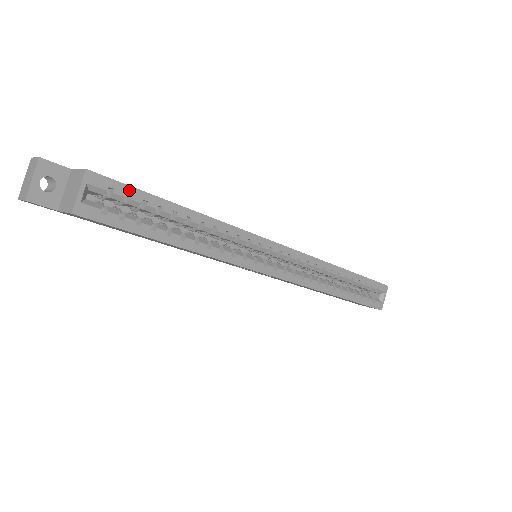
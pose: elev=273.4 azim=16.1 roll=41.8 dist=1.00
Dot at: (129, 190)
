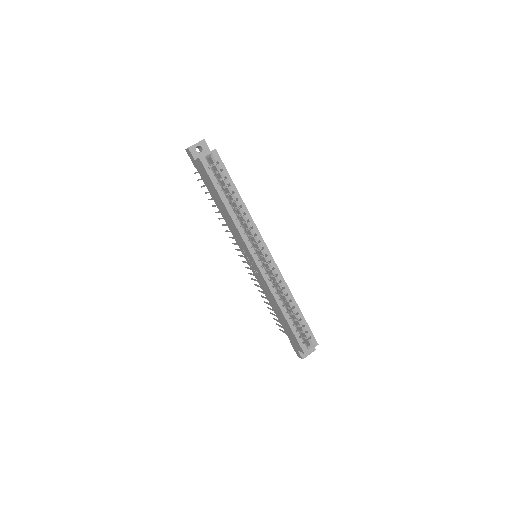
Dot at: (224, 168)
